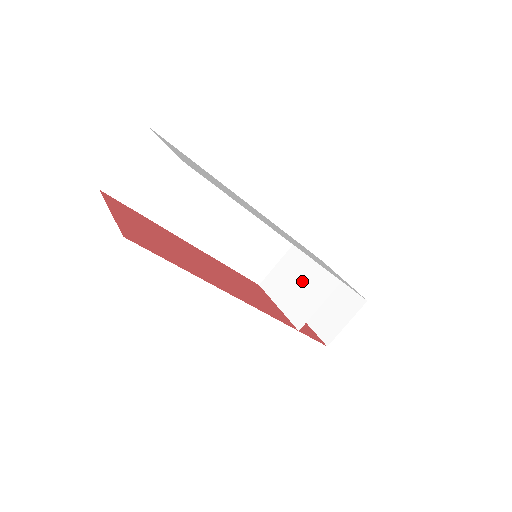
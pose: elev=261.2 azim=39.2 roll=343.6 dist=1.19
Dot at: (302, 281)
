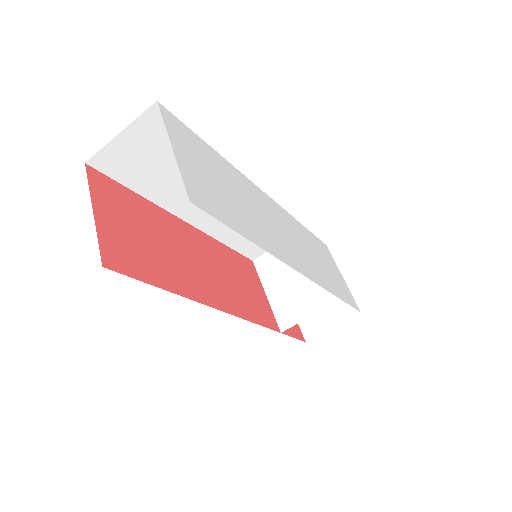
Dot at: (299, 278)
